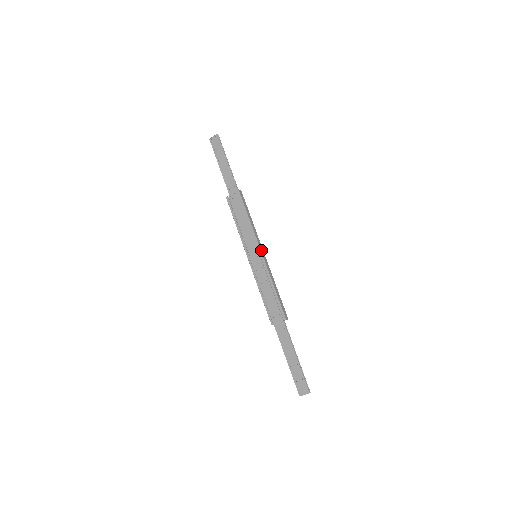
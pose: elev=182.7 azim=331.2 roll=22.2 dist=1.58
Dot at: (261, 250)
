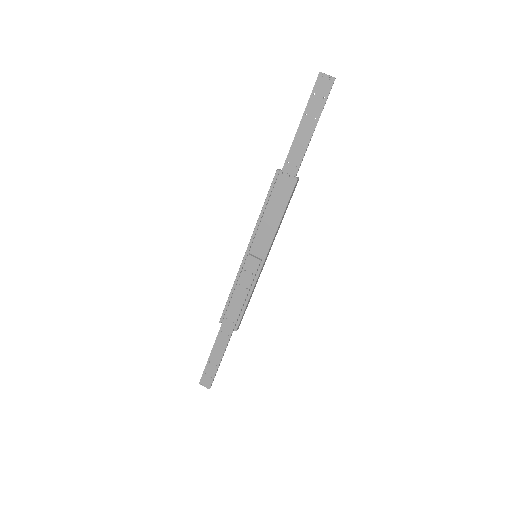
Dot at: (266, 258)
